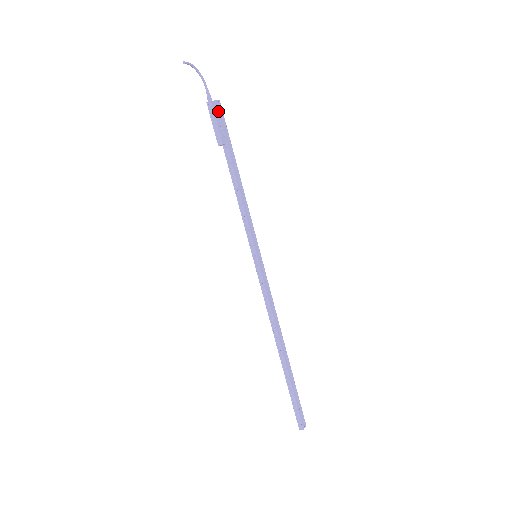
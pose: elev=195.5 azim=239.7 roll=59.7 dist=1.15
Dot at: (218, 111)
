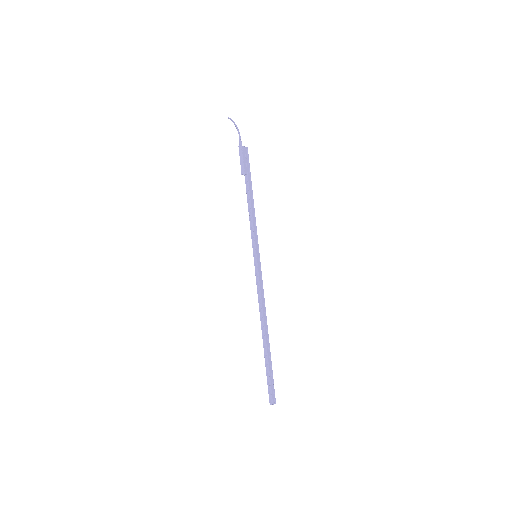
Dot at: (245, 153)
